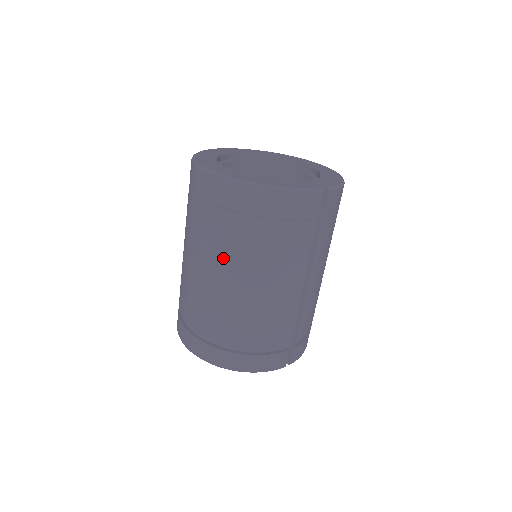
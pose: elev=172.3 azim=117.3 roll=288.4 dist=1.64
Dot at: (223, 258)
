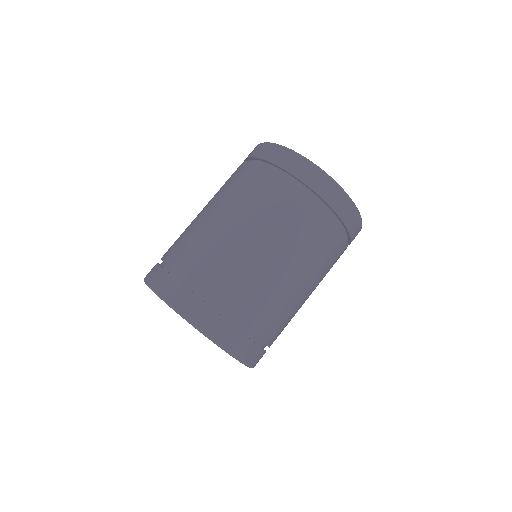
Dot at: (297, 245)
